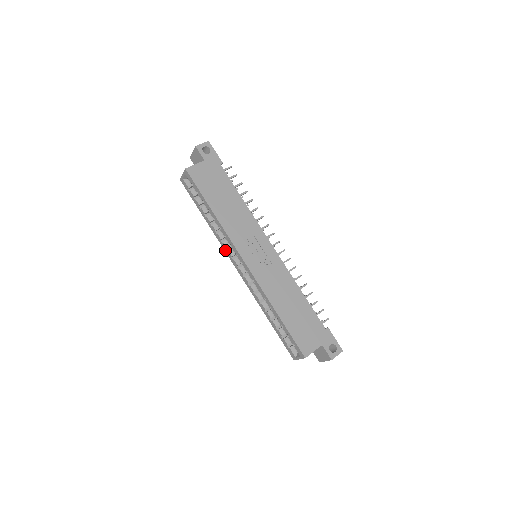
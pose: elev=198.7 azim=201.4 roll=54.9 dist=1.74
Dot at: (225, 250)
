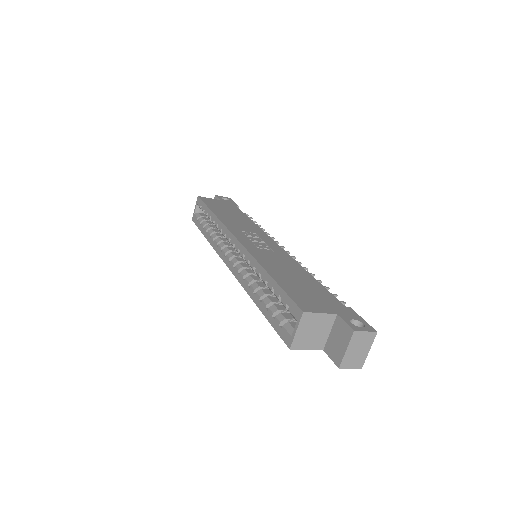
Dot at: (219, 254)
